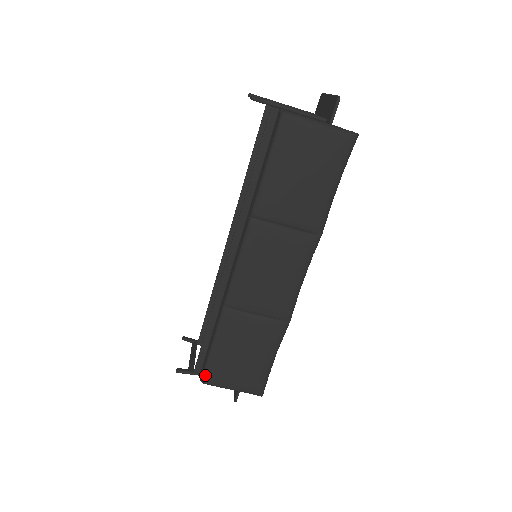
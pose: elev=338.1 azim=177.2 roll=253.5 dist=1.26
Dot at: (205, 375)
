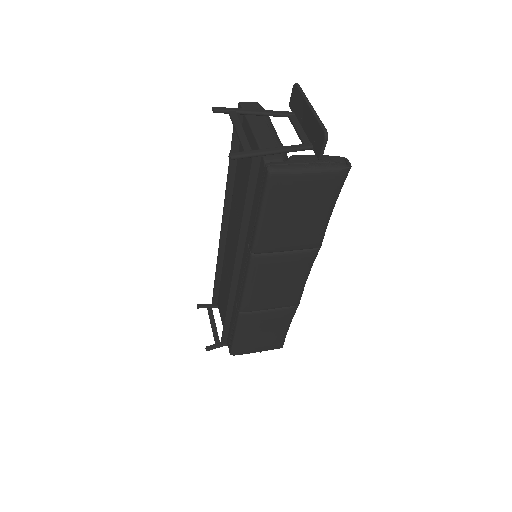
Dot at: (233, 352)
